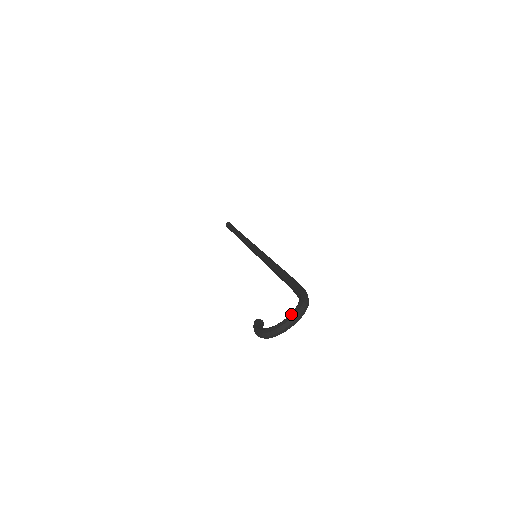
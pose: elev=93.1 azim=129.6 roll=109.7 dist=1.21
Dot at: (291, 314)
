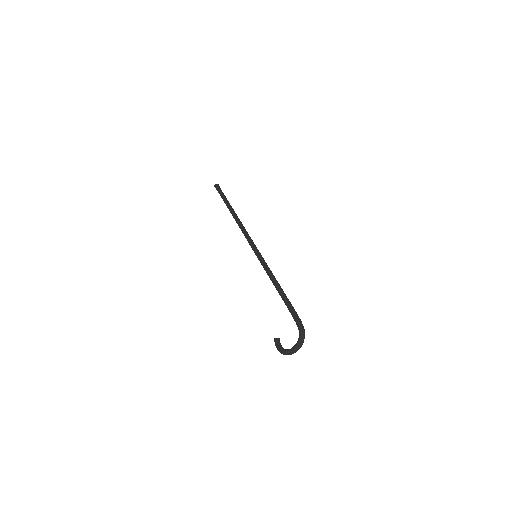
Dot at: (297, 345)
